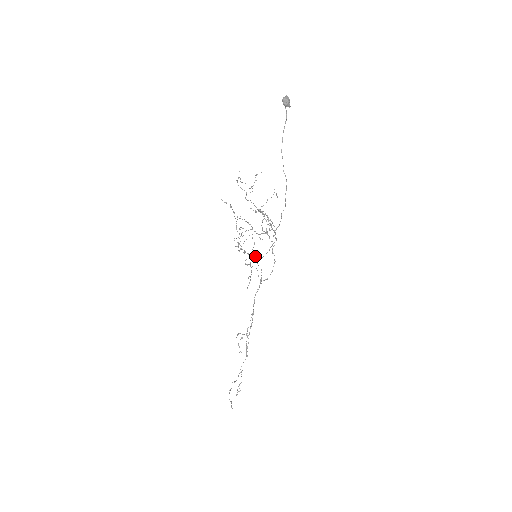
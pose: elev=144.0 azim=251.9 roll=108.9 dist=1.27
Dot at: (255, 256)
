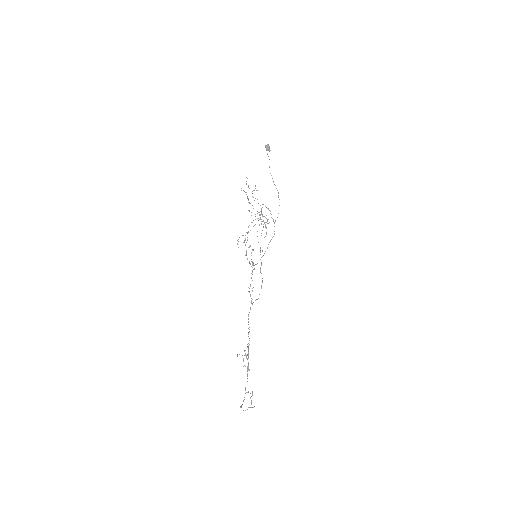
Dot at: (251, 266)
